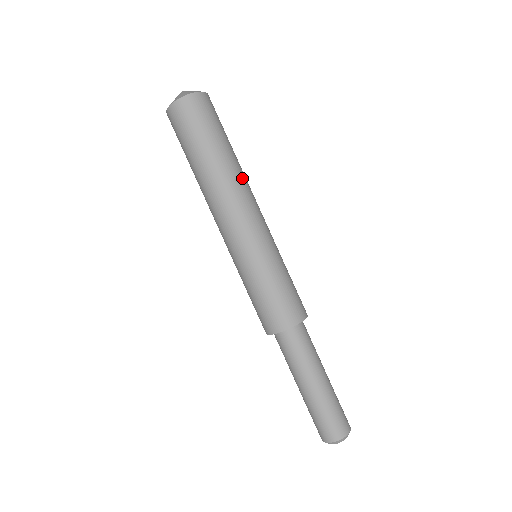
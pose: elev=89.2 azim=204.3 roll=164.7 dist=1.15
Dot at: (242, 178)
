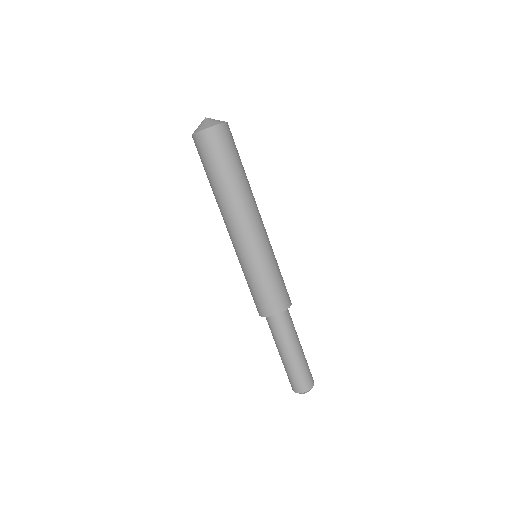
Dot at: (243, 200)
